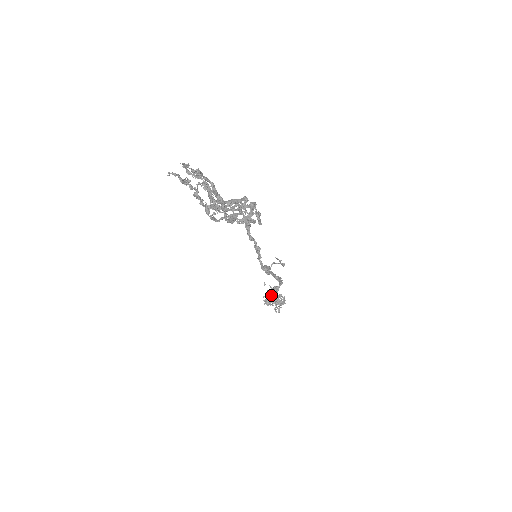
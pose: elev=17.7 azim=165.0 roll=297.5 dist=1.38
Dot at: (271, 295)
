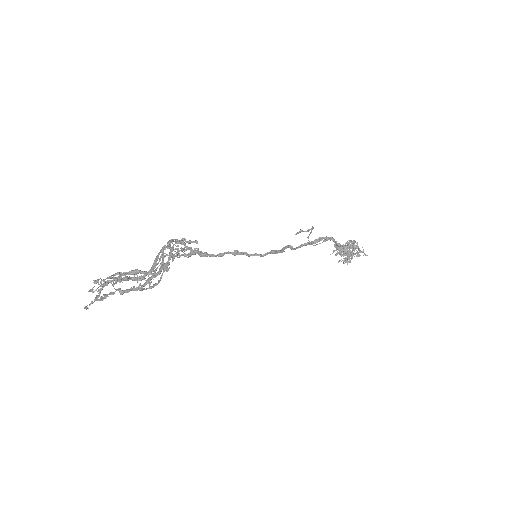
Dot at: occluded
